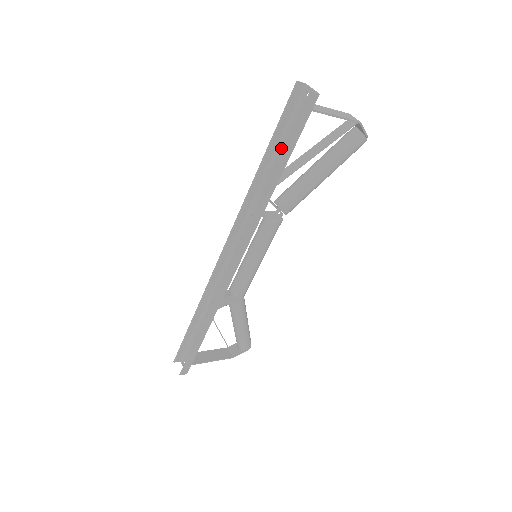
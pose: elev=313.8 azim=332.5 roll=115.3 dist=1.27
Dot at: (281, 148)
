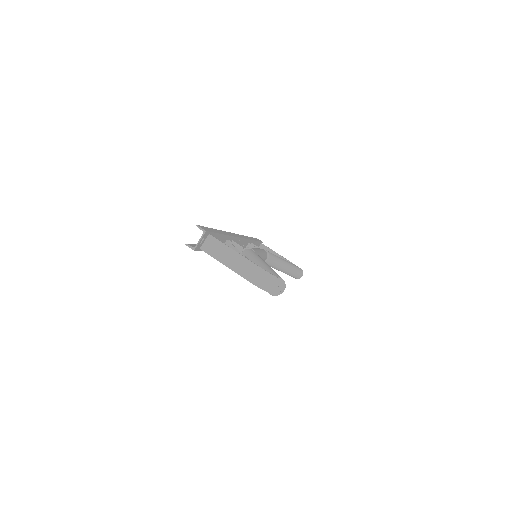
Dot at: occluded
